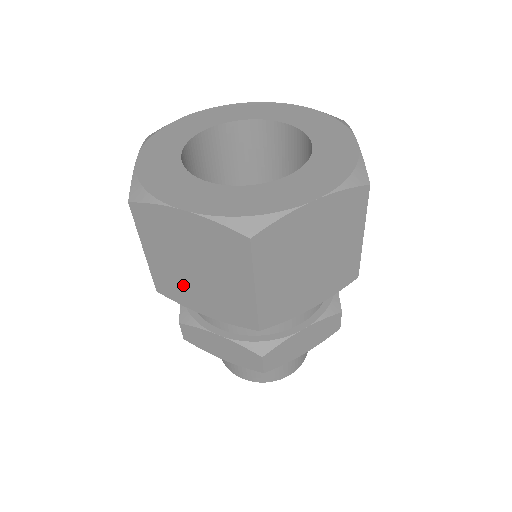
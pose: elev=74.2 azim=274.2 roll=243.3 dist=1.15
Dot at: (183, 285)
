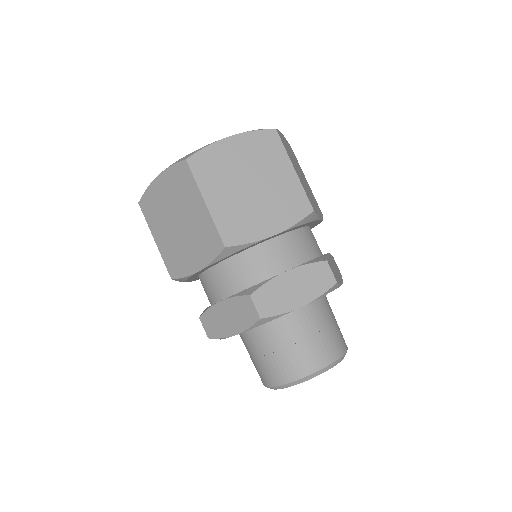
Dot at: (179, 251)
